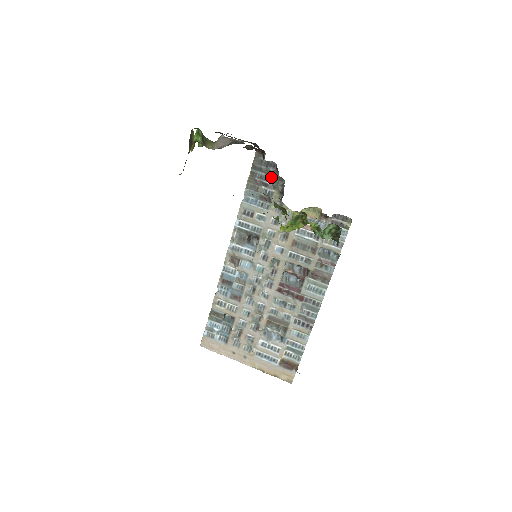
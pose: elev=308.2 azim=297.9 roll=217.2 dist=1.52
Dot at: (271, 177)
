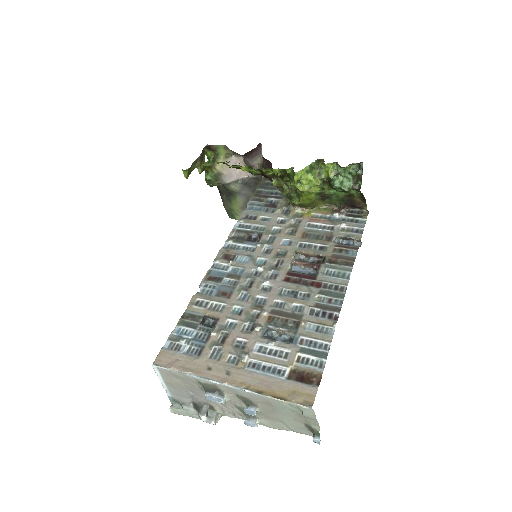
Dot at: (277, 192)
